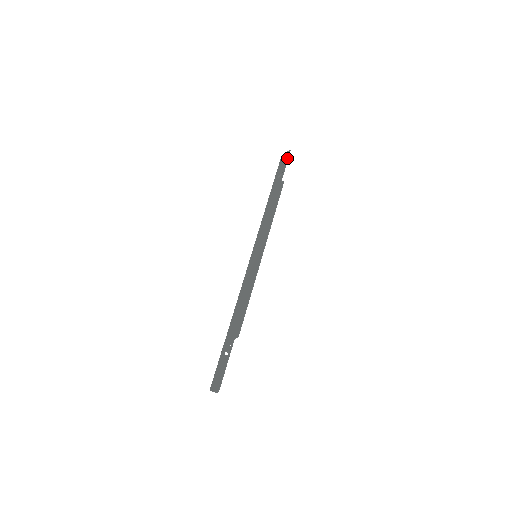
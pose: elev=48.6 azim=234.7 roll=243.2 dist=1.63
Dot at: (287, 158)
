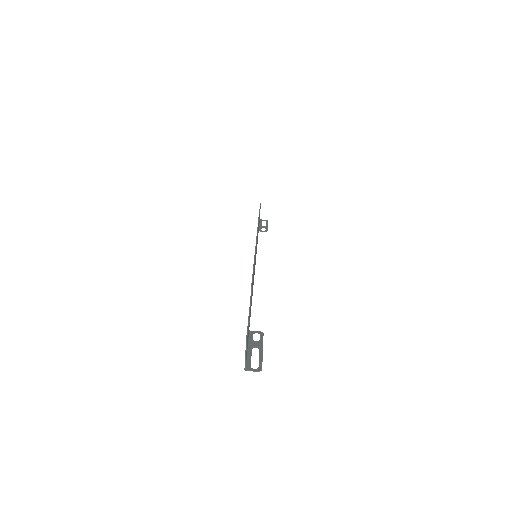
Dot at: occluded
